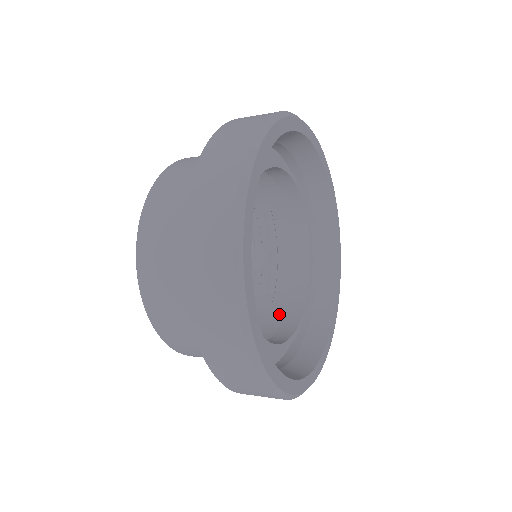
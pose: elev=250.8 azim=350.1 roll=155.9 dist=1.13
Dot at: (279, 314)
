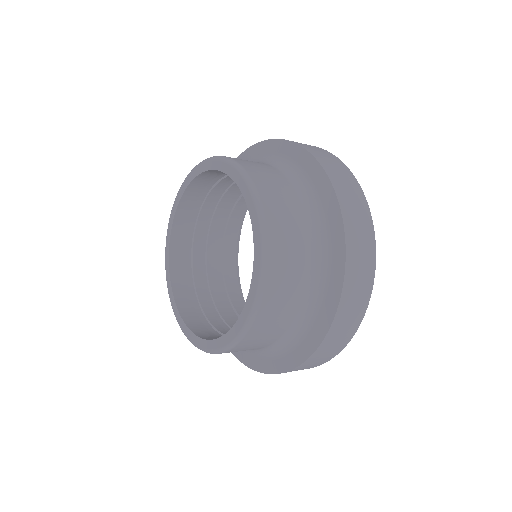
Dot at: (216, 266)
